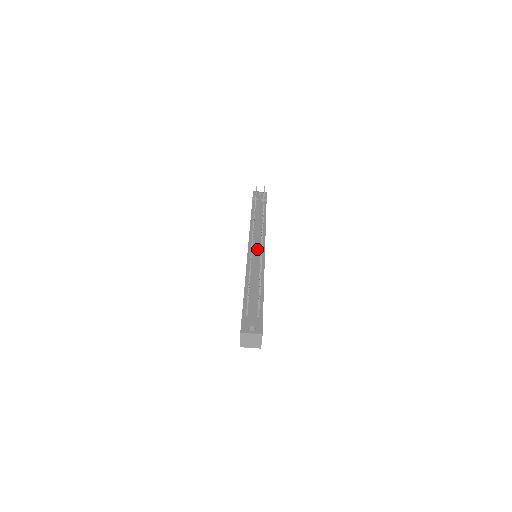
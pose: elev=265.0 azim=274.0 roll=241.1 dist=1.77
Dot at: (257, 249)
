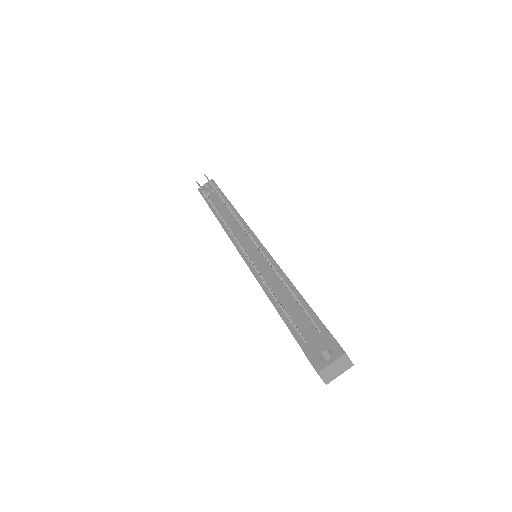
Dot at: (251, 248)
